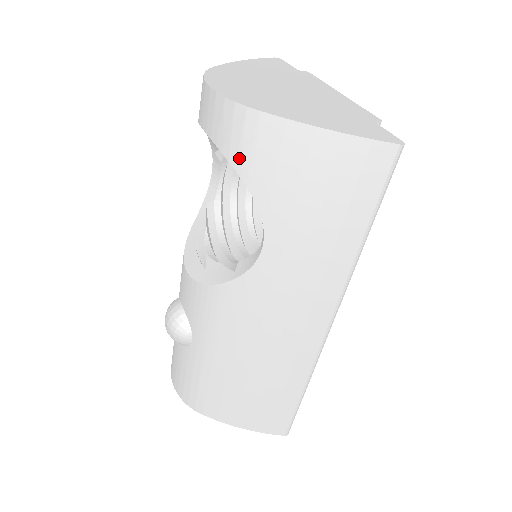
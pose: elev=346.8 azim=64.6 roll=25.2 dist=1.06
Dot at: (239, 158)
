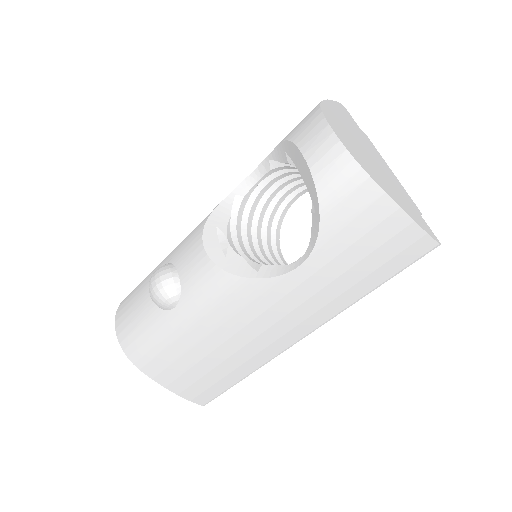
Dot at: (329, 197)
